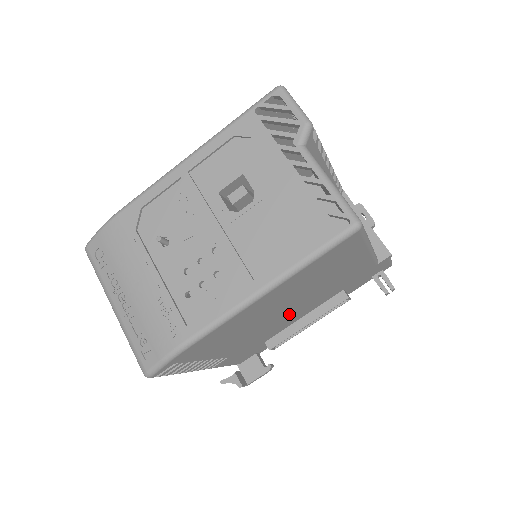
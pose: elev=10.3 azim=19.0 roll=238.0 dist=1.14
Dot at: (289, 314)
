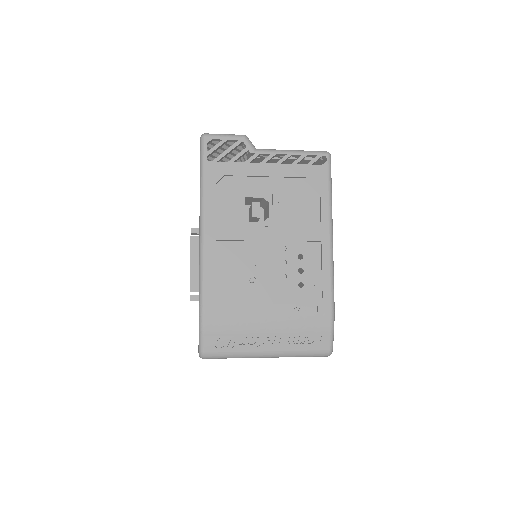
Dot at: occluded
